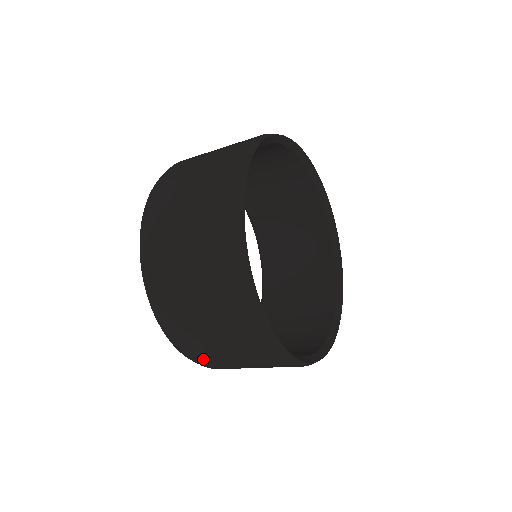
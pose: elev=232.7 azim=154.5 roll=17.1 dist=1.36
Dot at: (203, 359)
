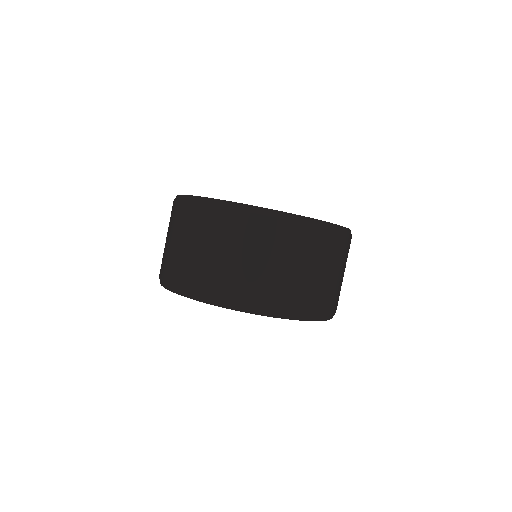
Dot at: (280, 299)
